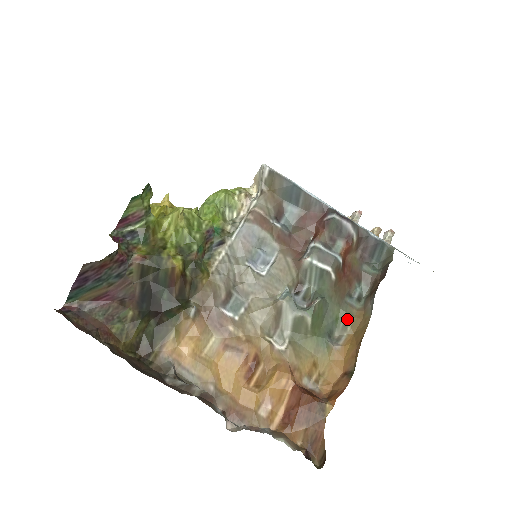
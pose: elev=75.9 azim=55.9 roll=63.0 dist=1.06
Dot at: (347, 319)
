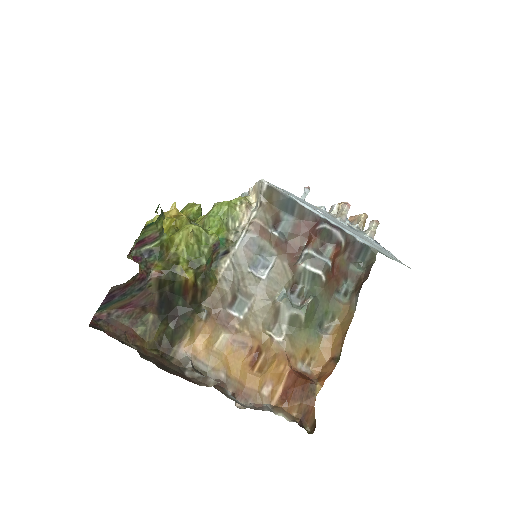
Dot at: (335, 312)
